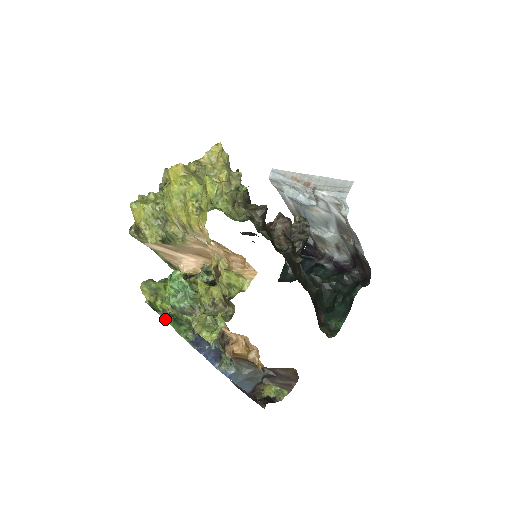
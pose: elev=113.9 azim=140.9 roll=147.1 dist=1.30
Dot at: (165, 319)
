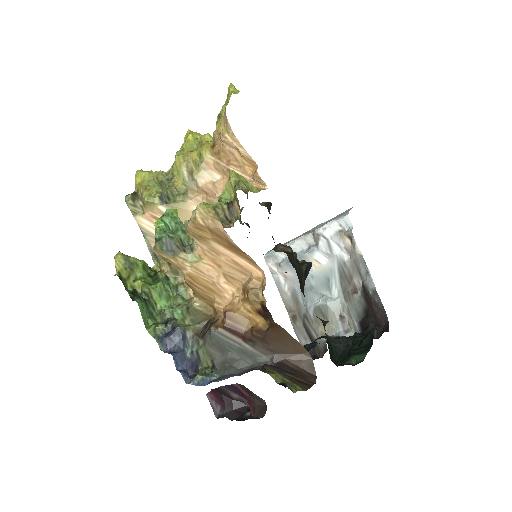
Dot at: (133, 299)
